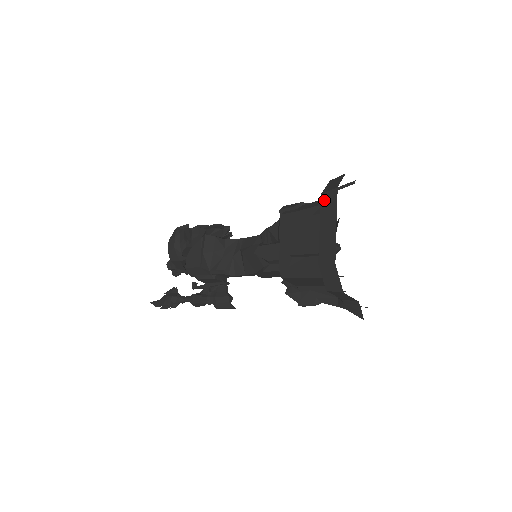
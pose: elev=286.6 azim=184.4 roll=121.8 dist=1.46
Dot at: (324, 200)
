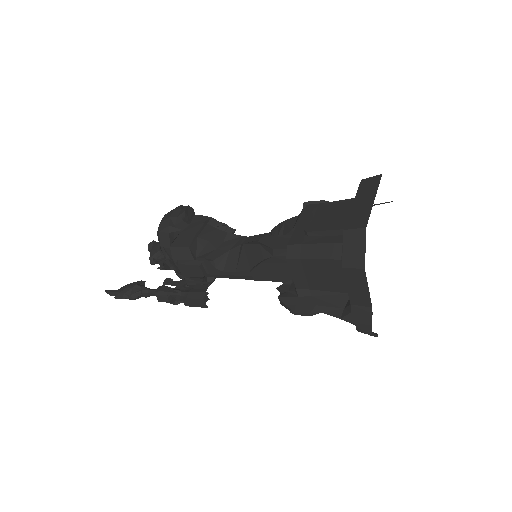
Dot at: (364, 183)
